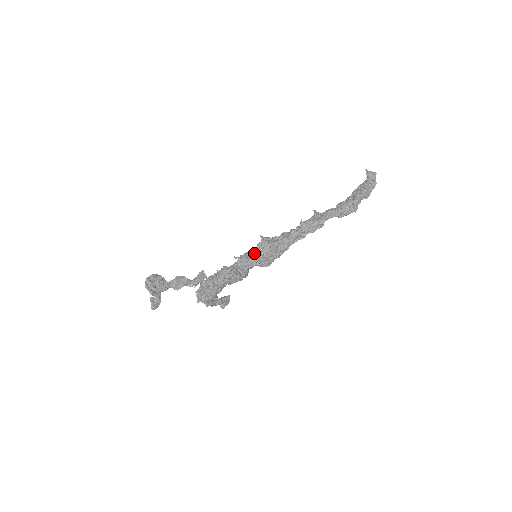
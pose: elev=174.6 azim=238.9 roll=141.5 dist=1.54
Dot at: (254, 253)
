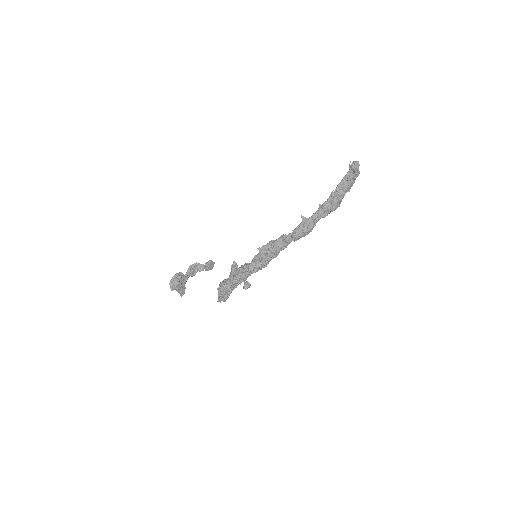
Dot at: (256, 265)
